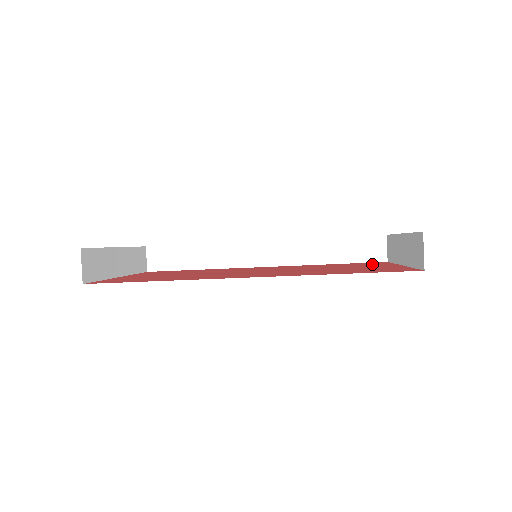
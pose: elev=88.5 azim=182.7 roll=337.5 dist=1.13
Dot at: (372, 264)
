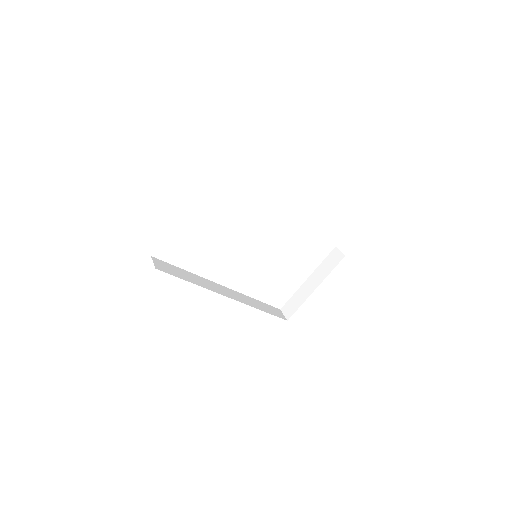
Dot at: occluded
